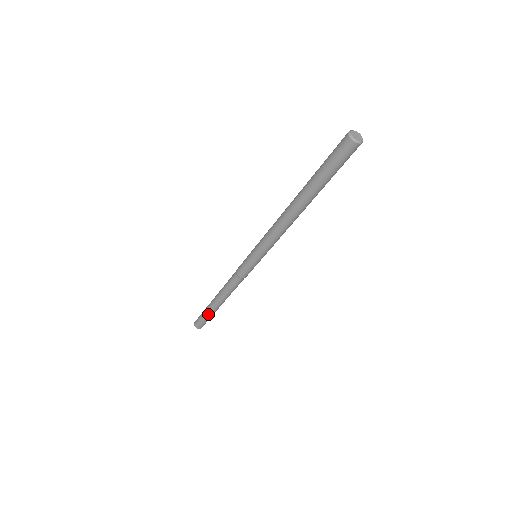
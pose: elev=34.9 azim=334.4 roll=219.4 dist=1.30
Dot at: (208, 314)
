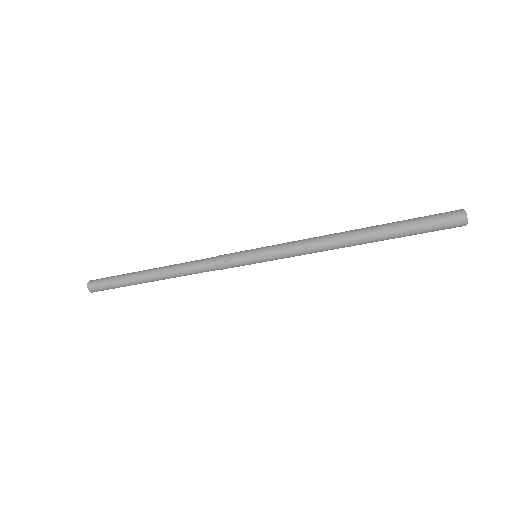
Dot at: (125, 281)
